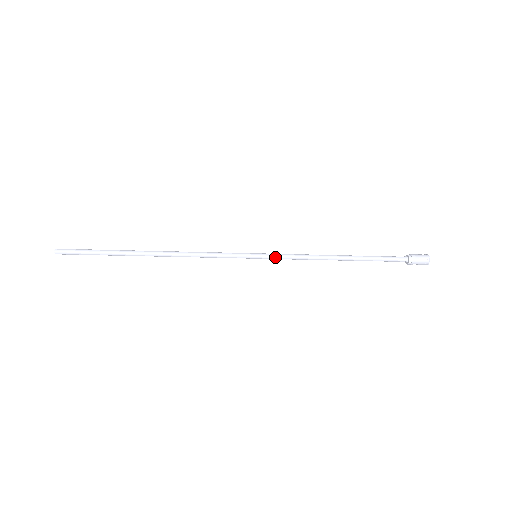
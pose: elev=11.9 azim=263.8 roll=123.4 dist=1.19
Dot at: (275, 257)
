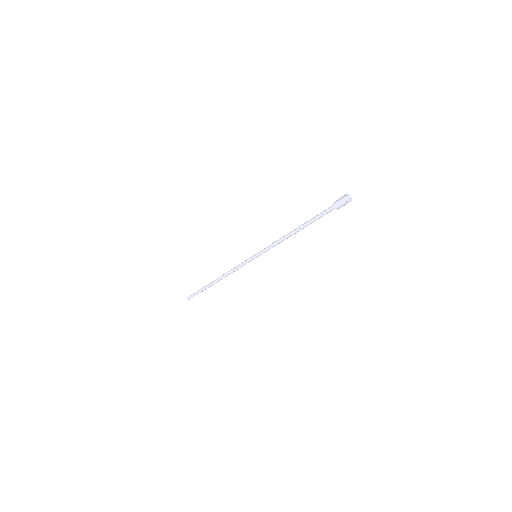
Dot at: (264, 252)
